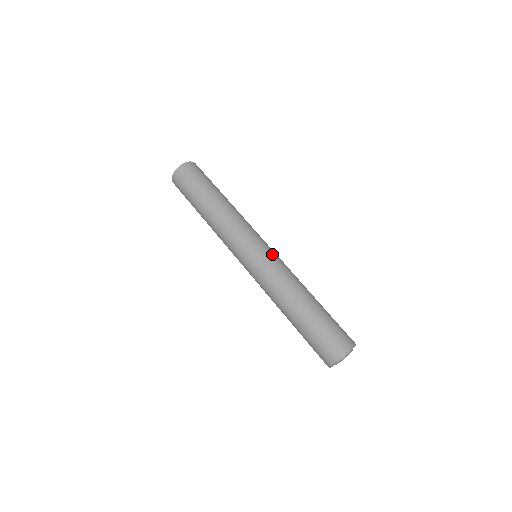
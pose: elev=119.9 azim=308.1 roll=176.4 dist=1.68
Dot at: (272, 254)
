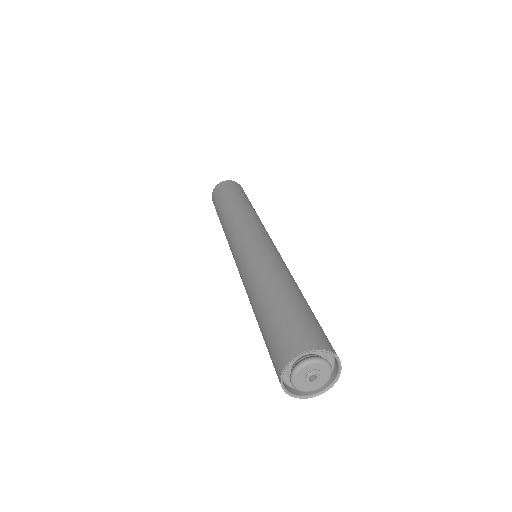
Dot at: (266, 244)
